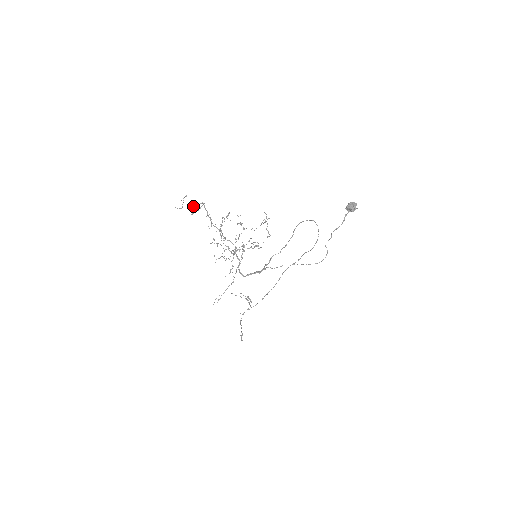
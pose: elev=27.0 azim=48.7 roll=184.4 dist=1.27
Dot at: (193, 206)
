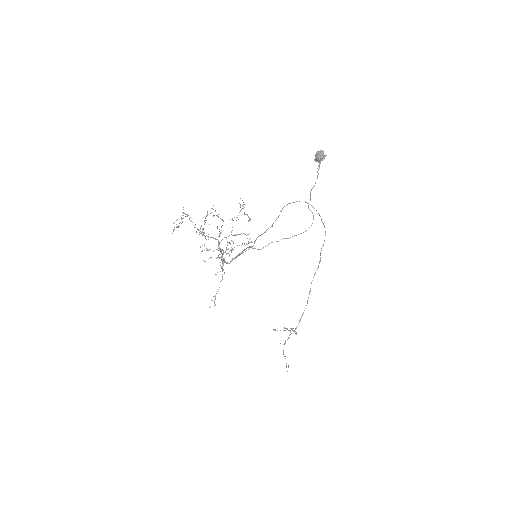
Dot at: occluded
